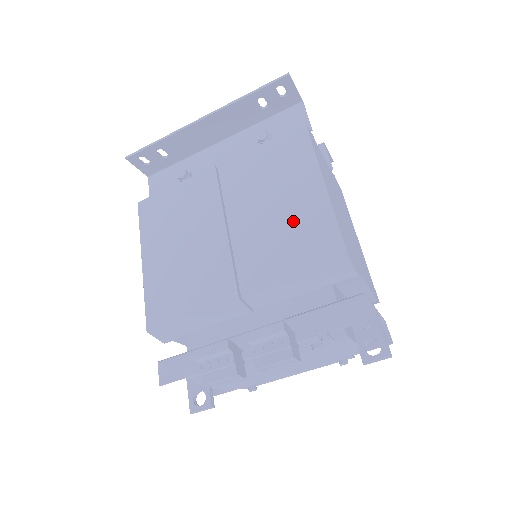
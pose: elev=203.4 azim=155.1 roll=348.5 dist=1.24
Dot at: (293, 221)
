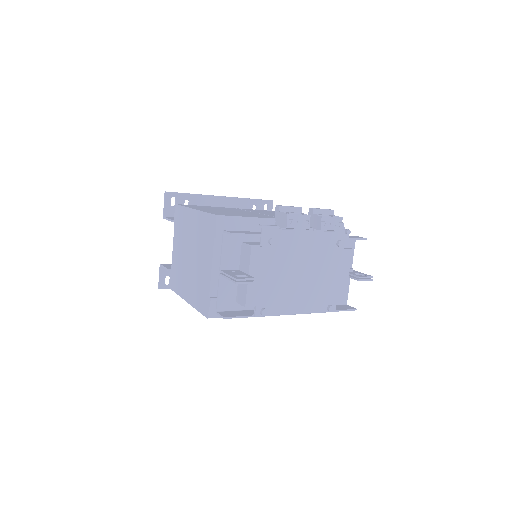
Dot at: occluded
